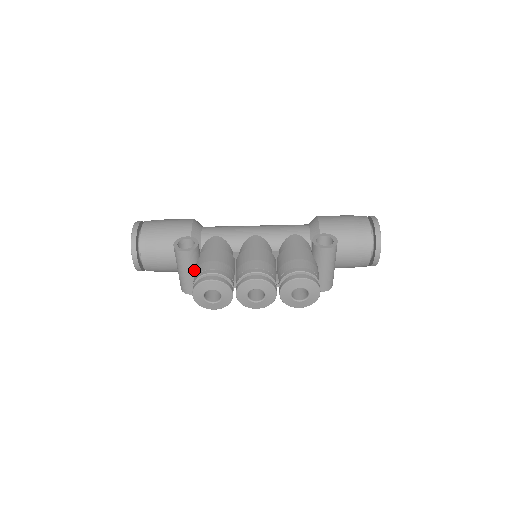
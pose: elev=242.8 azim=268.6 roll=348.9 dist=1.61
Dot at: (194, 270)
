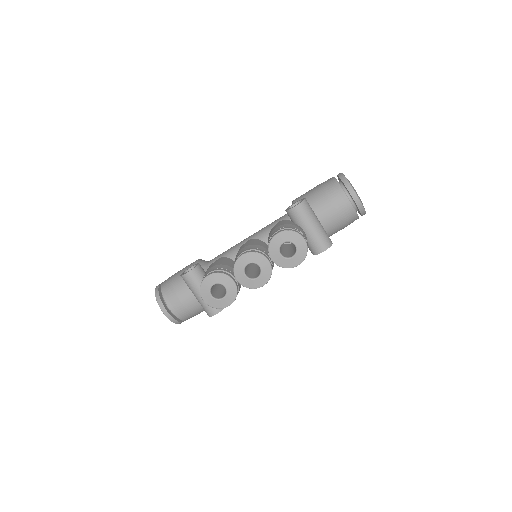
Dot at: occluded
